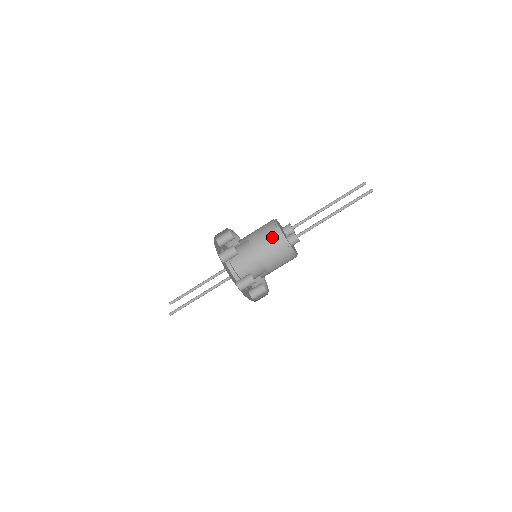
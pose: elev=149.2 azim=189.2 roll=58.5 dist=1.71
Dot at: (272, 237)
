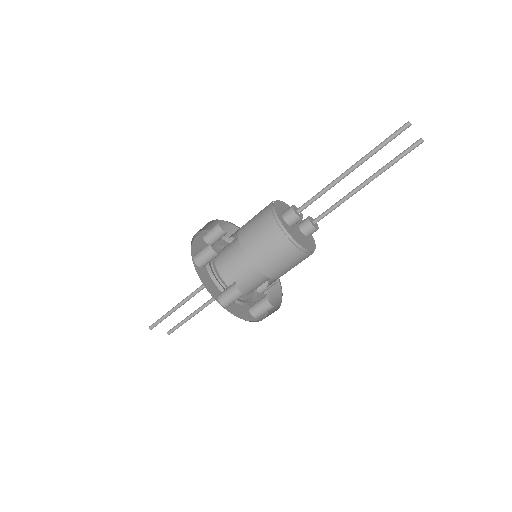
Dot at: occluded
